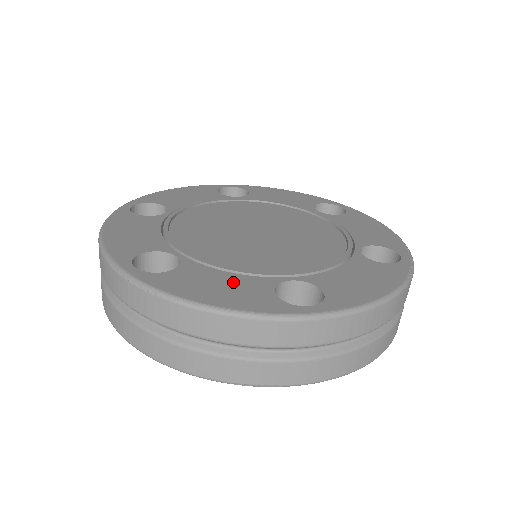
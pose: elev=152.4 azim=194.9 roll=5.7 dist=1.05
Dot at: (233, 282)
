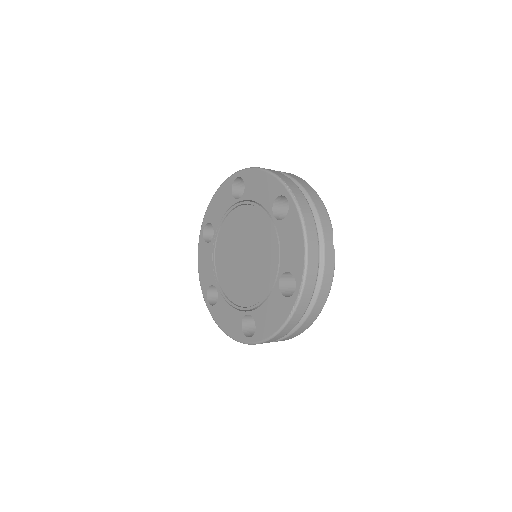
Dot at: (231, 315)
